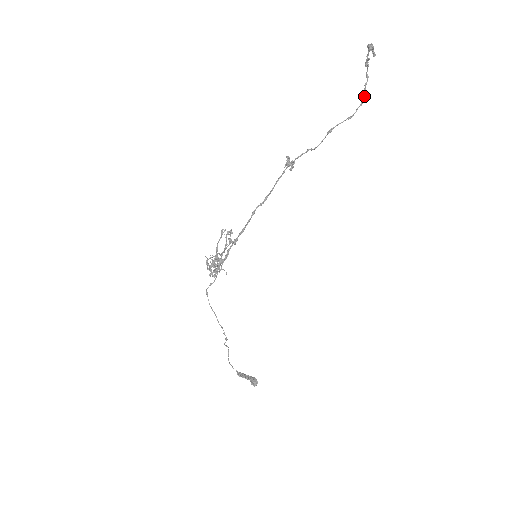
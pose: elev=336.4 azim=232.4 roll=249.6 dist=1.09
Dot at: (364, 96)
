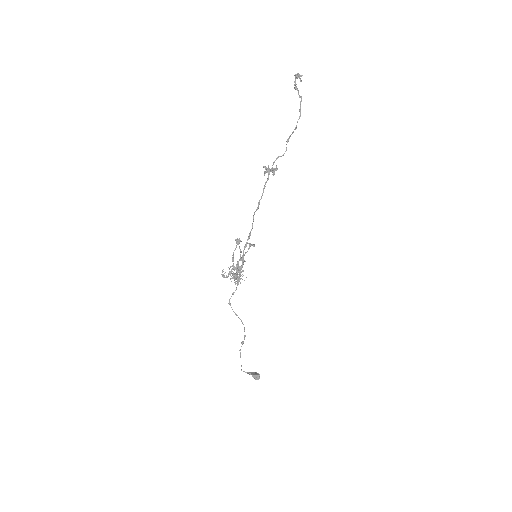
Dot at: (300, 111)
